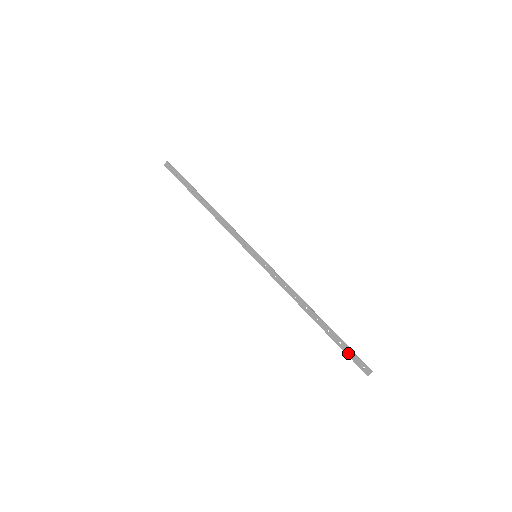
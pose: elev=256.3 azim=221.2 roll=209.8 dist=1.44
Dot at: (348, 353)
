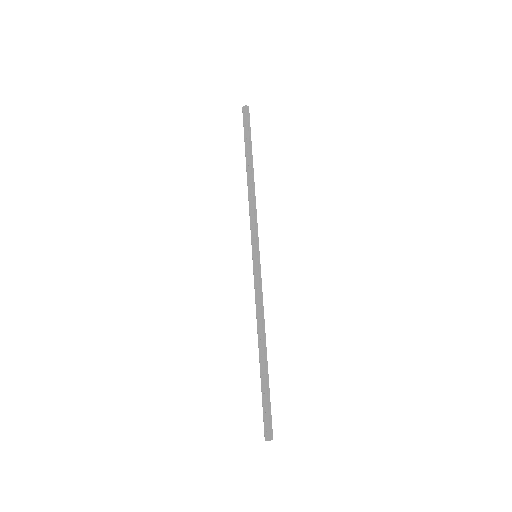
Dot at: (264, 407)
